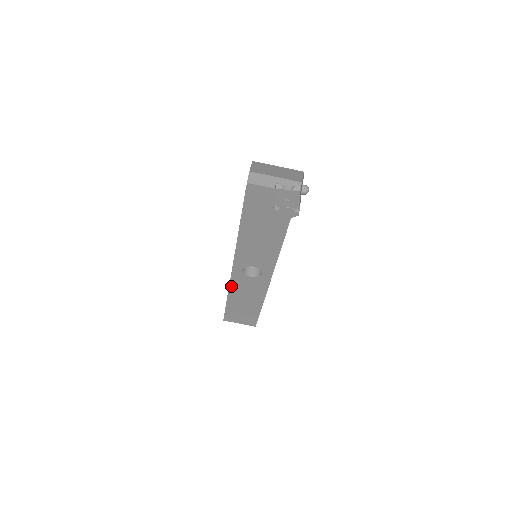
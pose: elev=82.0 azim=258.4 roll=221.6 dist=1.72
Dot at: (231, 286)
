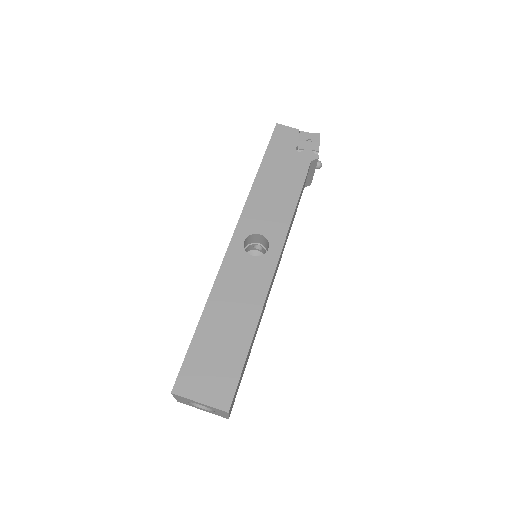
Dot at: (218, 279)
